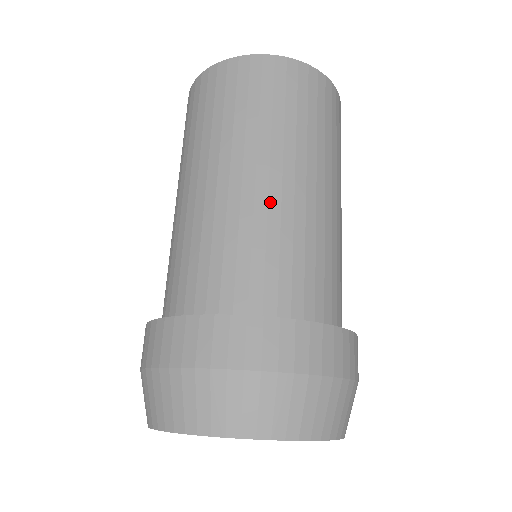
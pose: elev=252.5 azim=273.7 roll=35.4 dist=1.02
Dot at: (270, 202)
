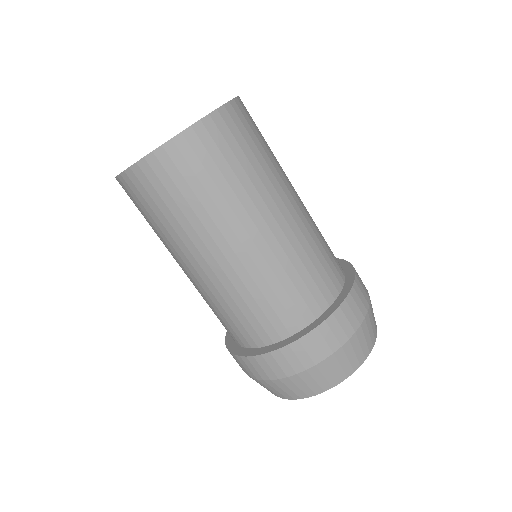
Dot at: (213, 282)
